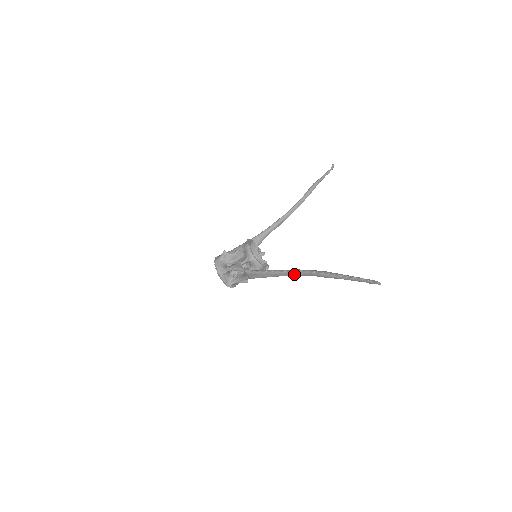
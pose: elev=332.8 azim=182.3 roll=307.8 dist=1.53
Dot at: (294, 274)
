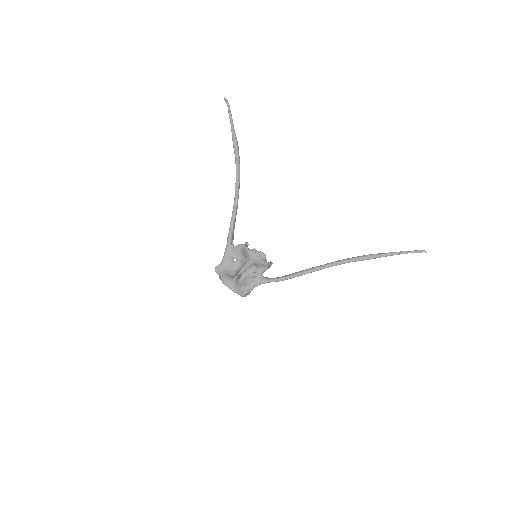
Dot at: occluded
